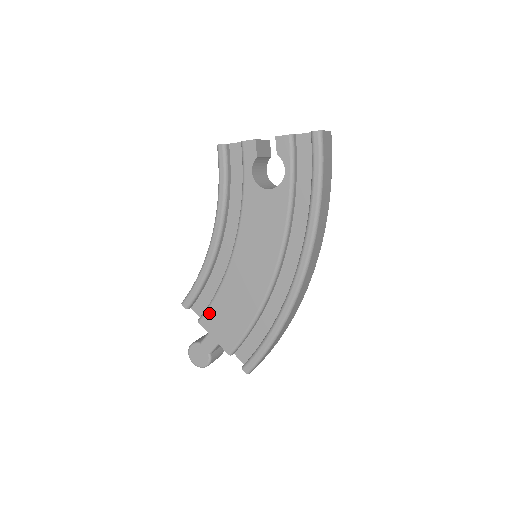
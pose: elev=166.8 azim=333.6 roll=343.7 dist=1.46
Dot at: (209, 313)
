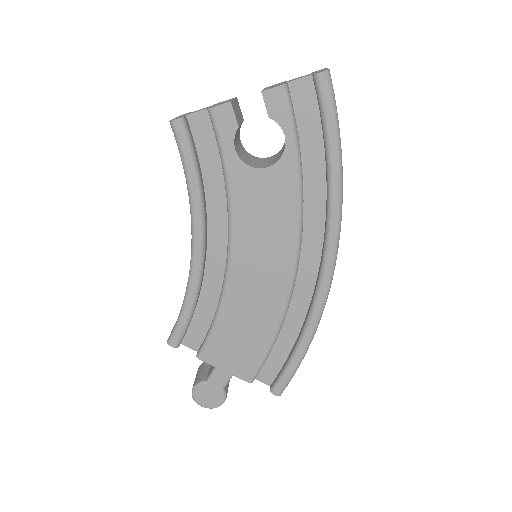
Dot at: (211, 344)
